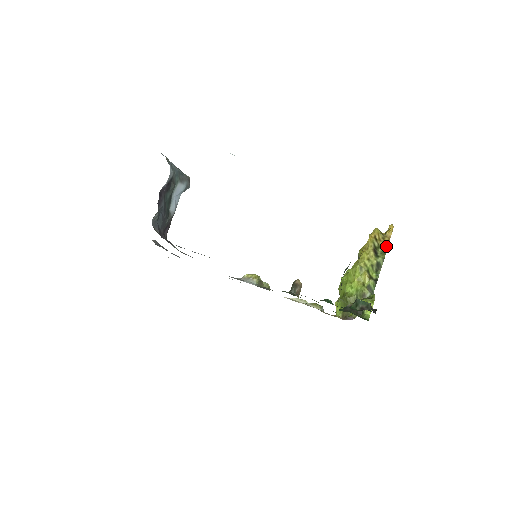
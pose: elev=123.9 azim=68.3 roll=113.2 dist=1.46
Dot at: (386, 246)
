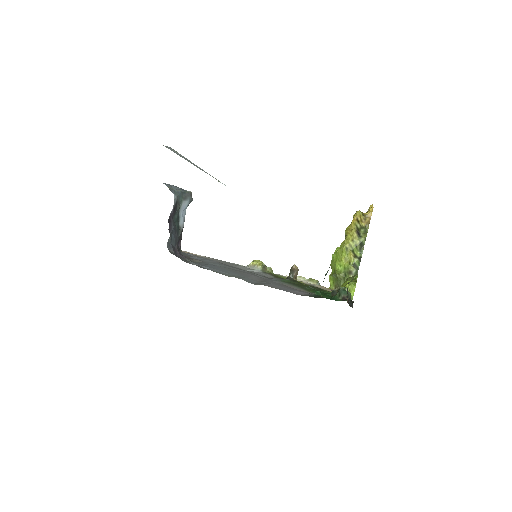
Dot at: (367, 226)
